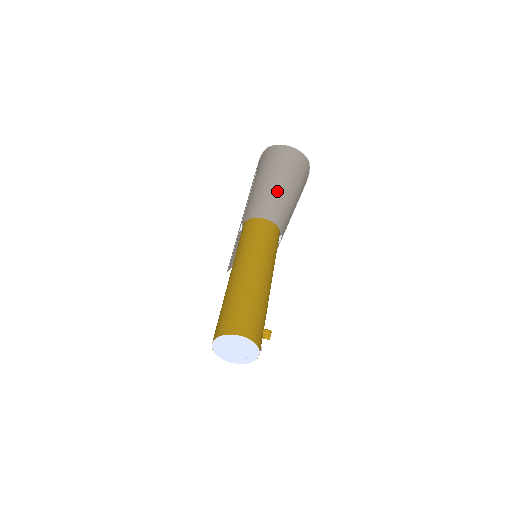
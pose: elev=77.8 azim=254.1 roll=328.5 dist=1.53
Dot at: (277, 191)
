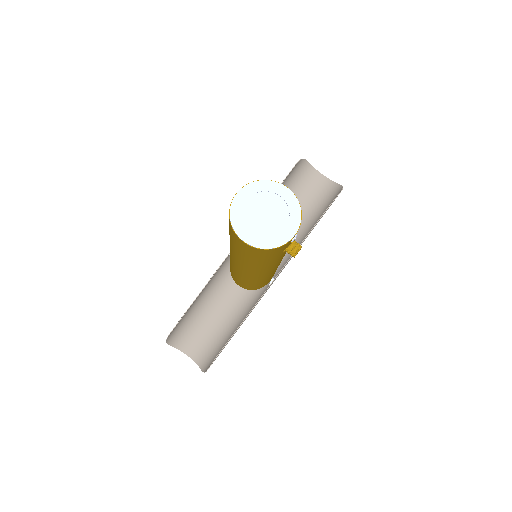
Dot at: occluded
